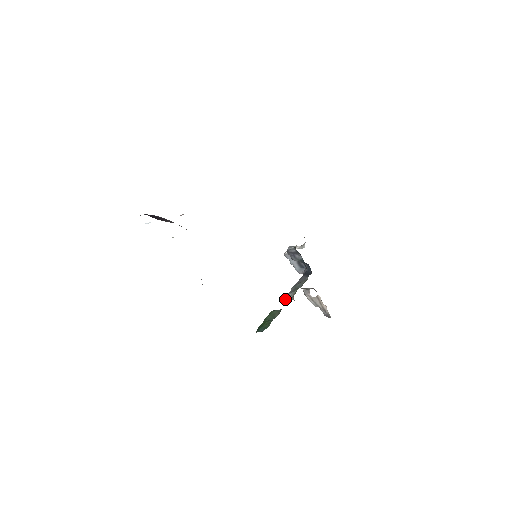
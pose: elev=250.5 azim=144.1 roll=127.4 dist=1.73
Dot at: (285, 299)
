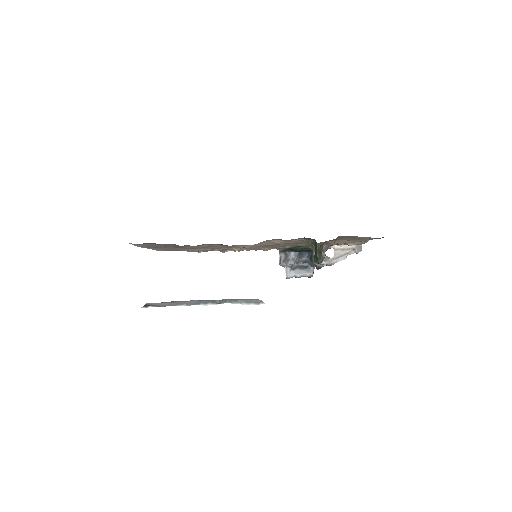
Dot at: occluded
